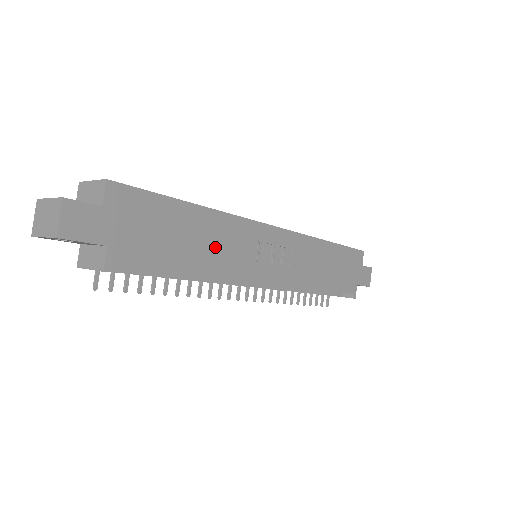
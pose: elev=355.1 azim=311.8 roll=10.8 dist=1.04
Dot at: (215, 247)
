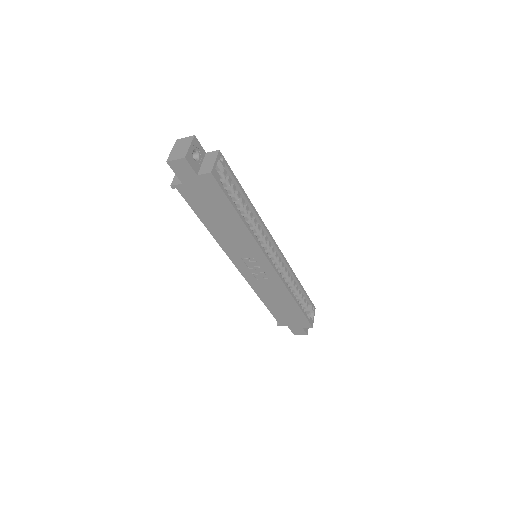
Dot at: (229, 234)
